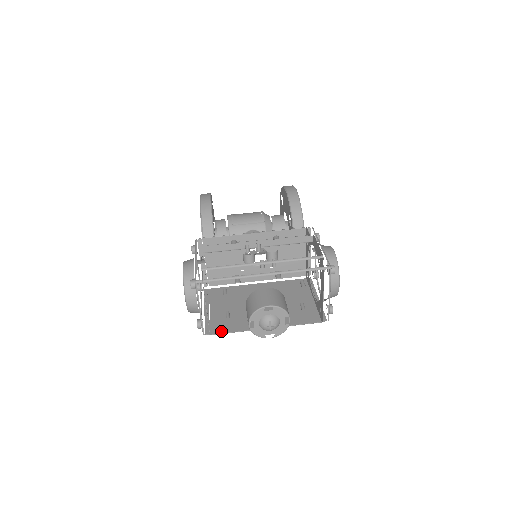
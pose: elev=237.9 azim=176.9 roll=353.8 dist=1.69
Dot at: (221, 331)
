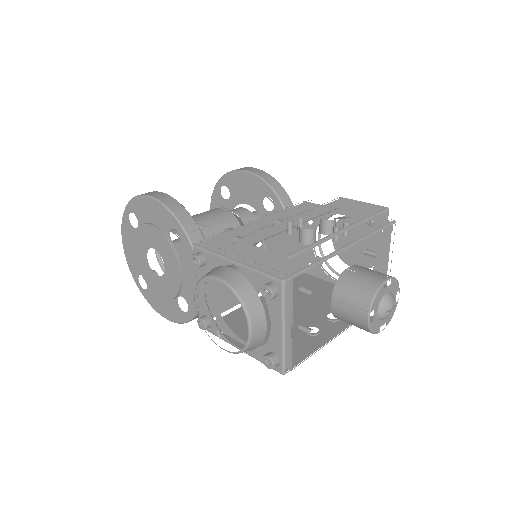
Dot at: (297, 360)
